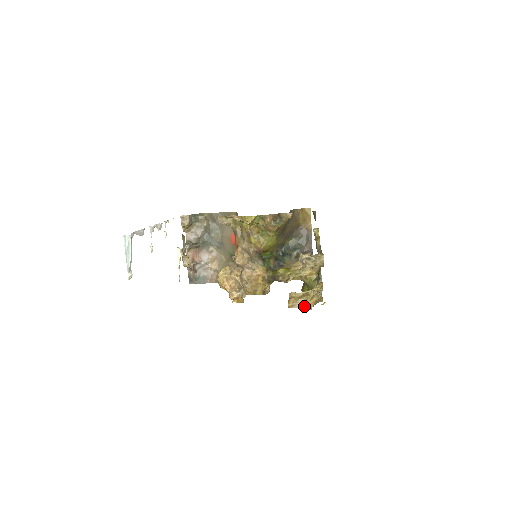
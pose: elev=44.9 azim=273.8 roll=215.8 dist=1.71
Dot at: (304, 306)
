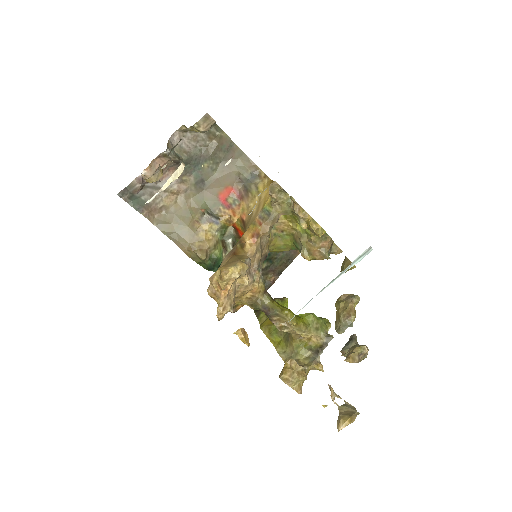
Dot at: (296, 388)
